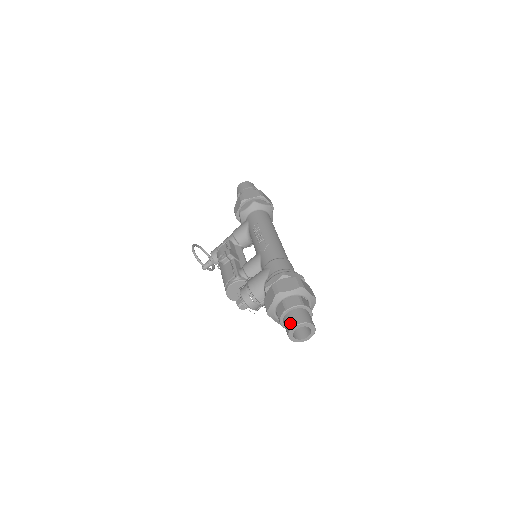
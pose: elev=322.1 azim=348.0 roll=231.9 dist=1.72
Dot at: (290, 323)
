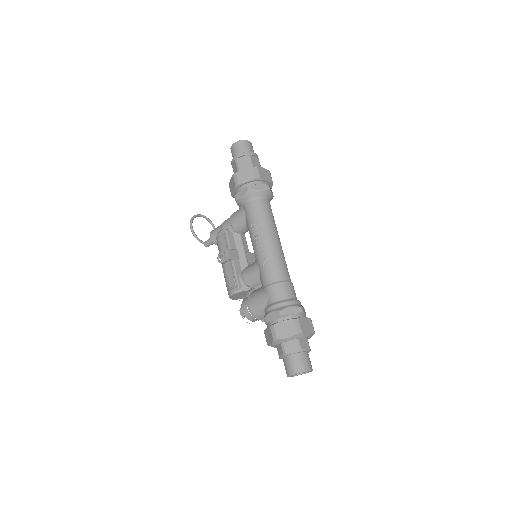
Dot at: (288, 370)
